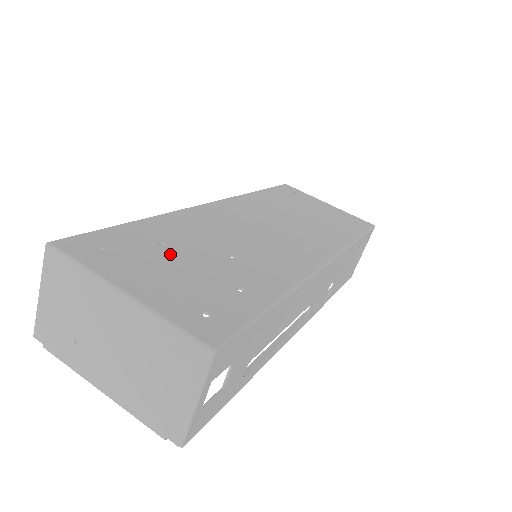
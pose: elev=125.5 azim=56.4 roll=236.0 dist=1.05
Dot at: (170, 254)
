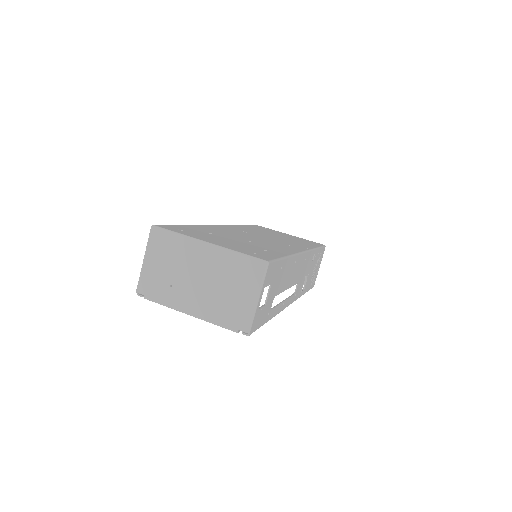
Dot at: (218, 236)
